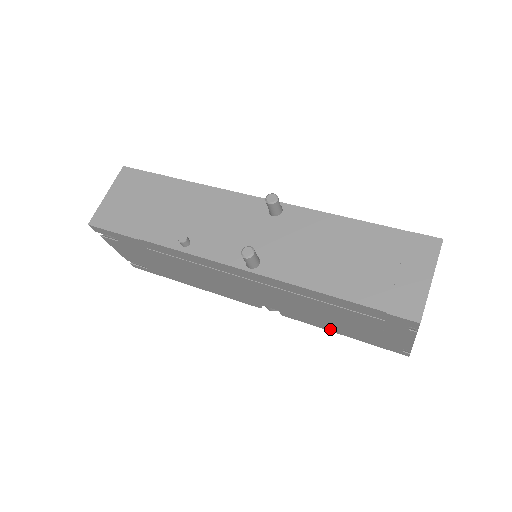
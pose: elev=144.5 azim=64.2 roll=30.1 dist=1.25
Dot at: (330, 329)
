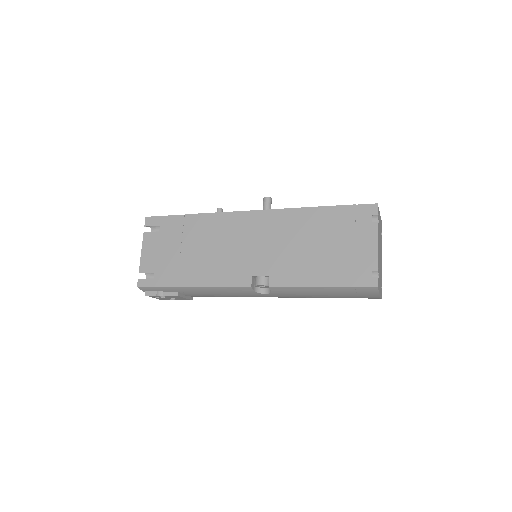
Dot at: (312, 282)
